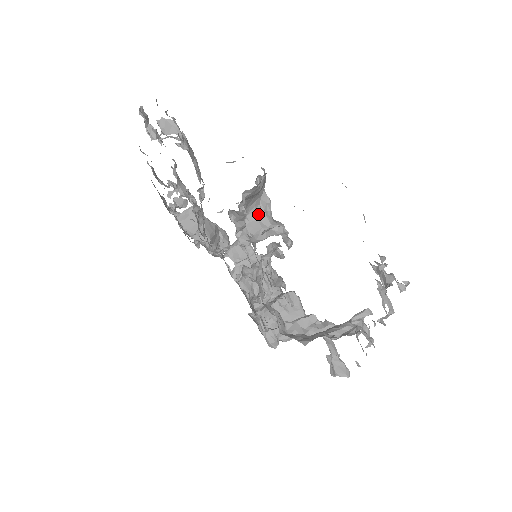
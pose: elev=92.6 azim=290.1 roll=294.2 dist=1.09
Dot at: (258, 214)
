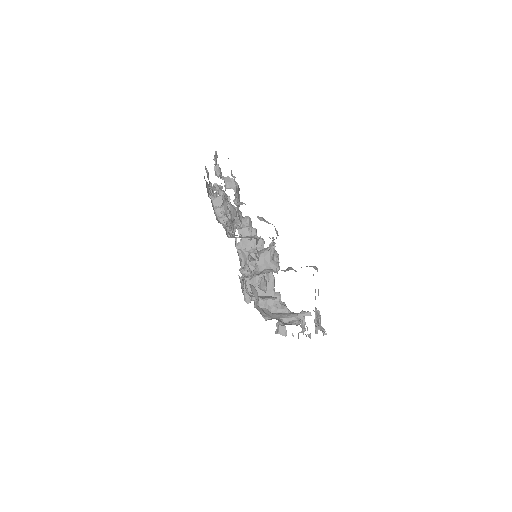
Dot at: (265, 254)
